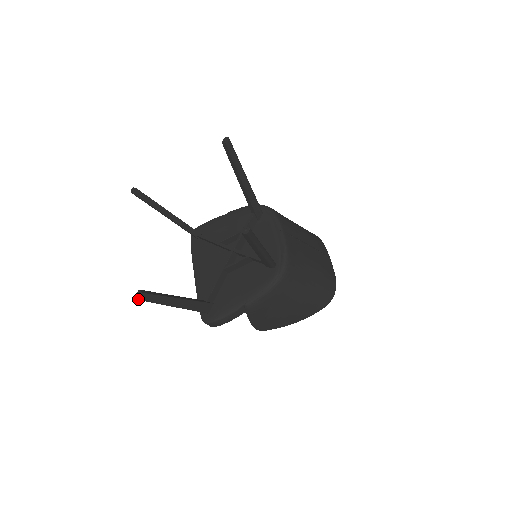
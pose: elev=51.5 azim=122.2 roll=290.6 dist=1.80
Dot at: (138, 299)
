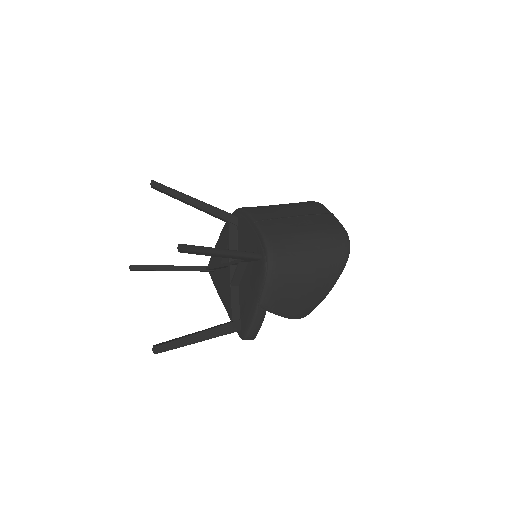
Dot at: occluded
